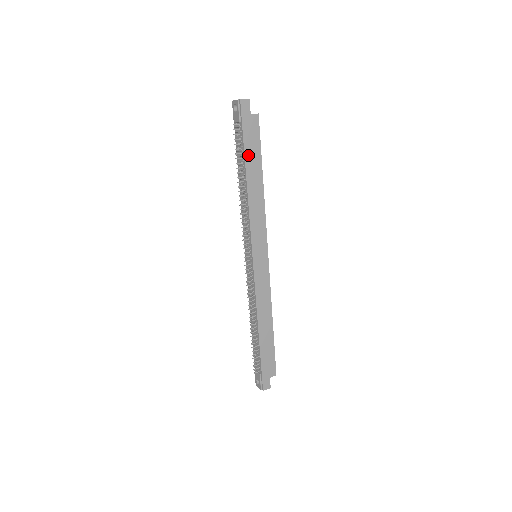
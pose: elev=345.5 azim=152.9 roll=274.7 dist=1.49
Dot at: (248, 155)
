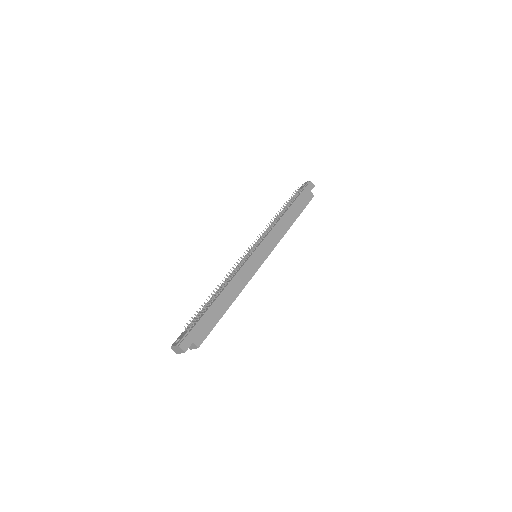
Dot at: (296, 203)
